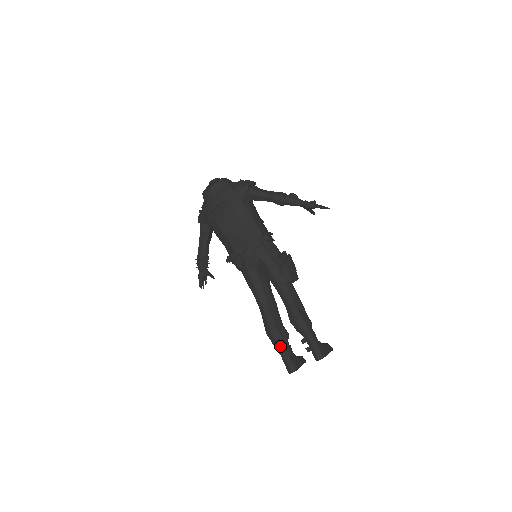
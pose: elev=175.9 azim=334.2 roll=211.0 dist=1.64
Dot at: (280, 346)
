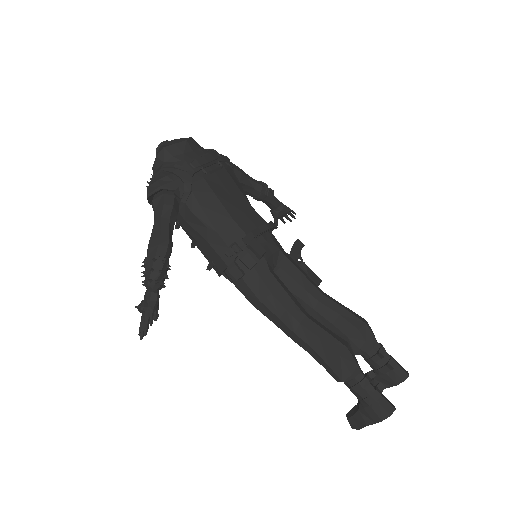
Dot at: (361, 372)
